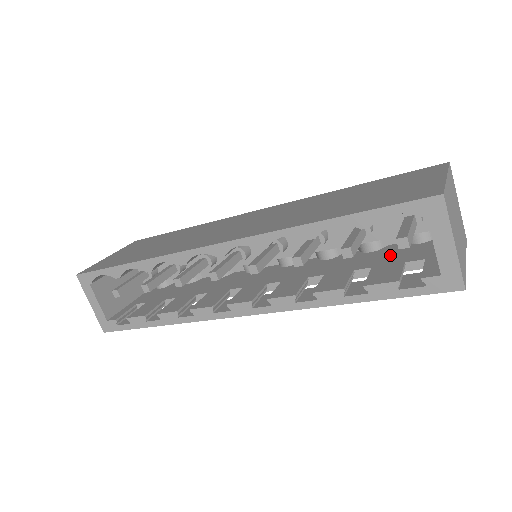
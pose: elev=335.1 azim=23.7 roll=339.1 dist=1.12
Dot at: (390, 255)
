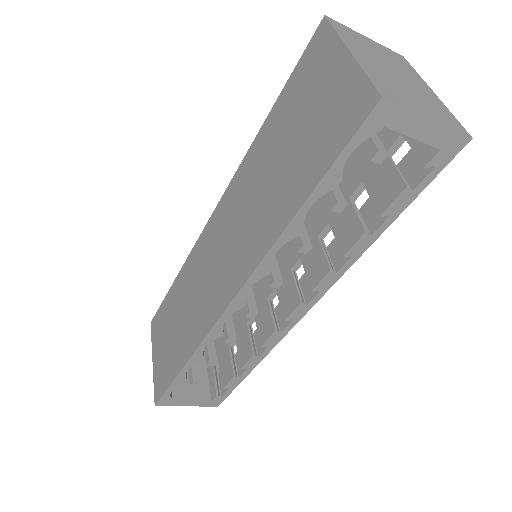
Dot at: (362, 151)
